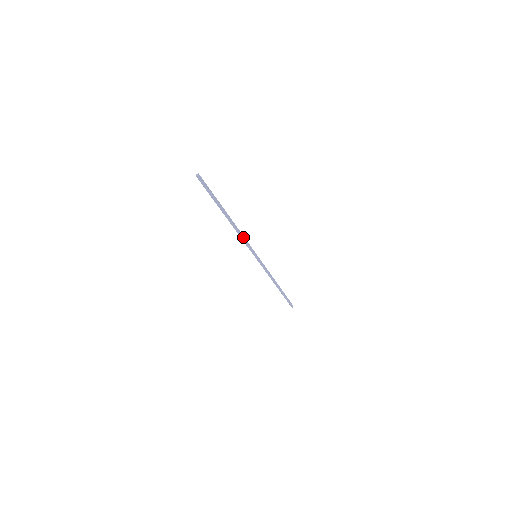
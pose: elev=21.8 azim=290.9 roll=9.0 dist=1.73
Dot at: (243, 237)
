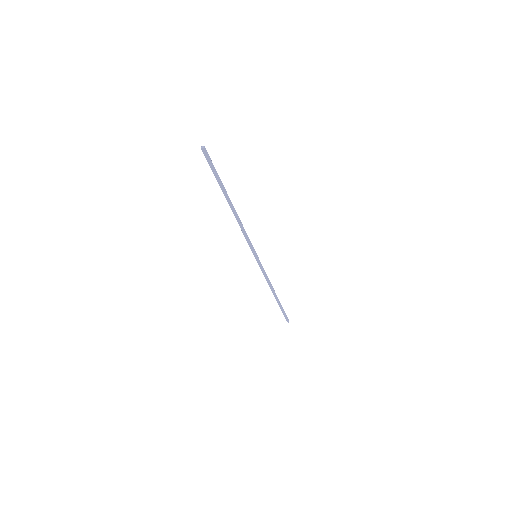
Dot at: (244, 231)
